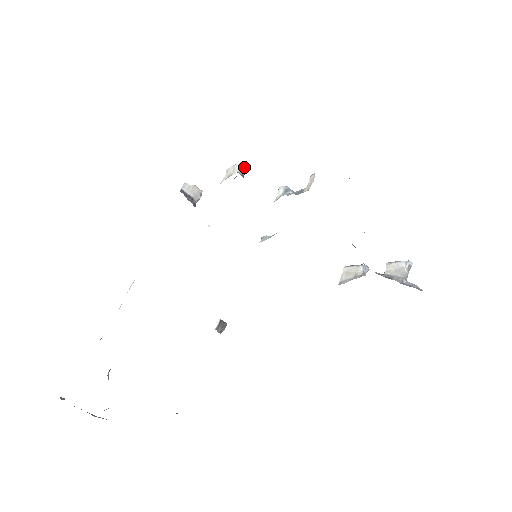
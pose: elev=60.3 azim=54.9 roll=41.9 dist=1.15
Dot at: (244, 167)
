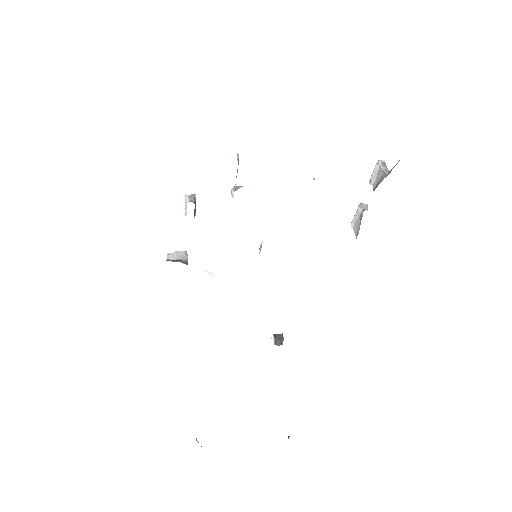
Dot at: (190, 197)
